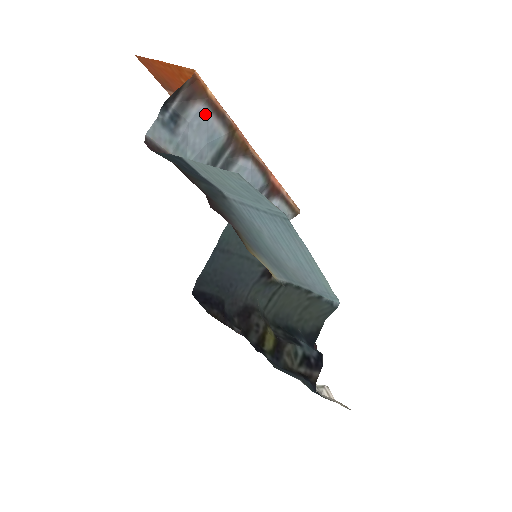
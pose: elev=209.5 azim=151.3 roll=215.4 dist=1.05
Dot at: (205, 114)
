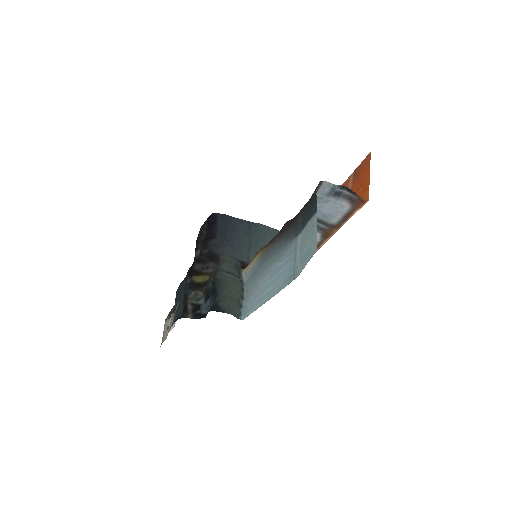
Dot at: (344, 210)
